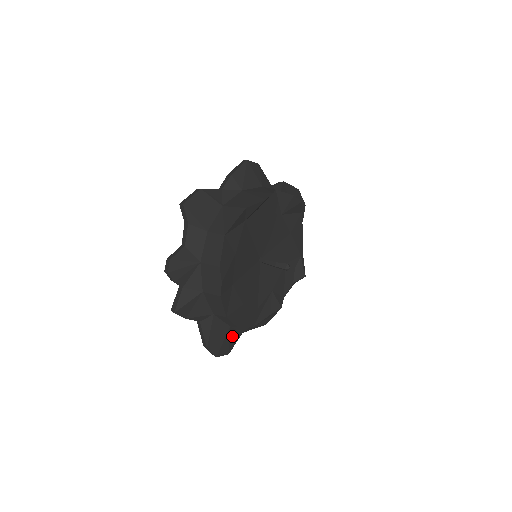
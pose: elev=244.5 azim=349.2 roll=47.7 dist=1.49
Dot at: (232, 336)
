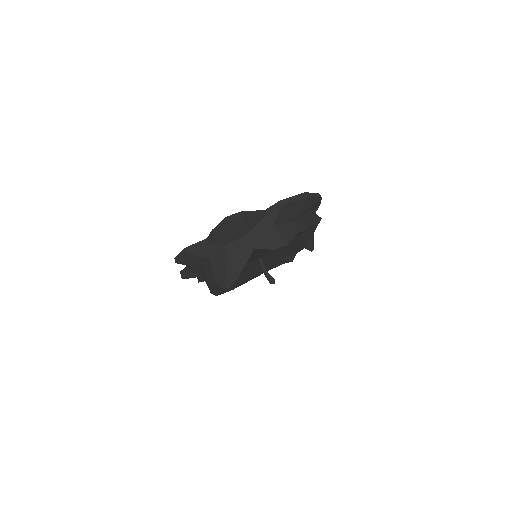
Dot at: occluded
